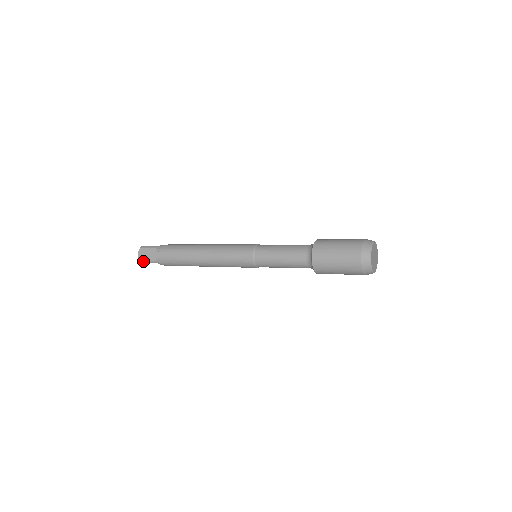
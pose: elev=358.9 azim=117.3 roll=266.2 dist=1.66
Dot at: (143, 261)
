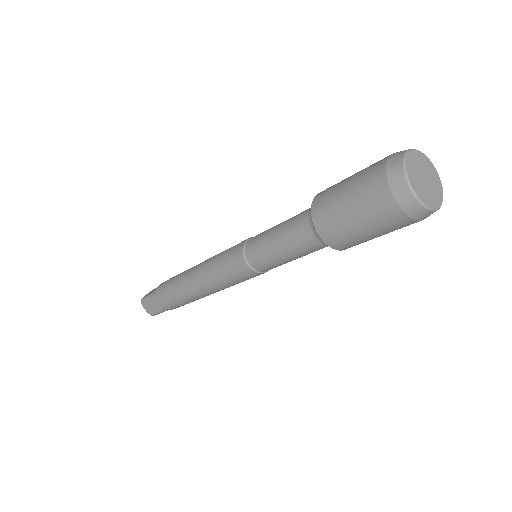
Dot at: (144, 298)
